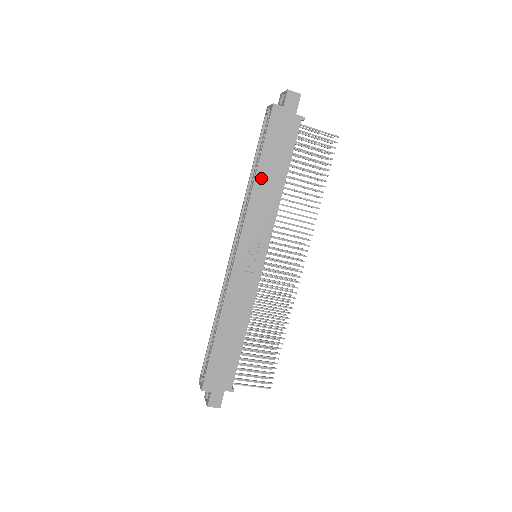
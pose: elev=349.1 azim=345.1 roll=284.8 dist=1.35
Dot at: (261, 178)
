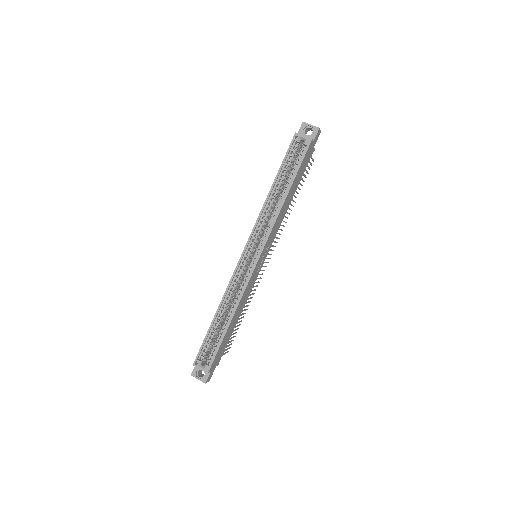
Dot at: (287, 198)
